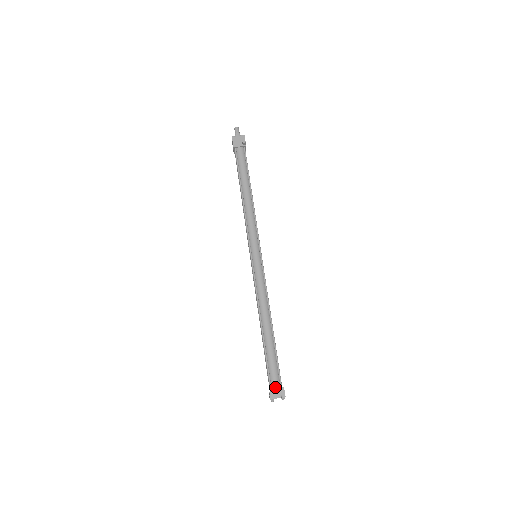
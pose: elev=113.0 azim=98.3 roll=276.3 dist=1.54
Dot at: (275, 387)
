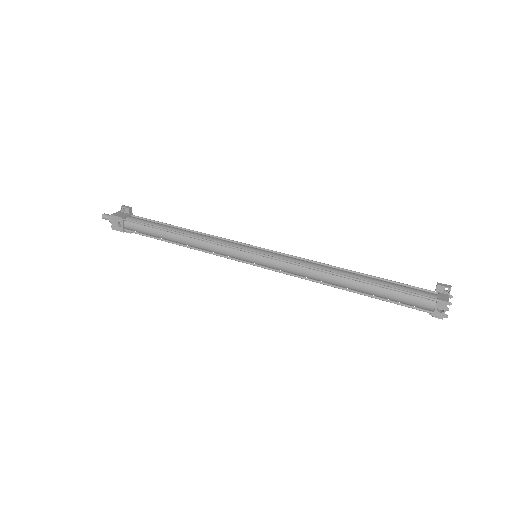
Dot at: (432, 295)
